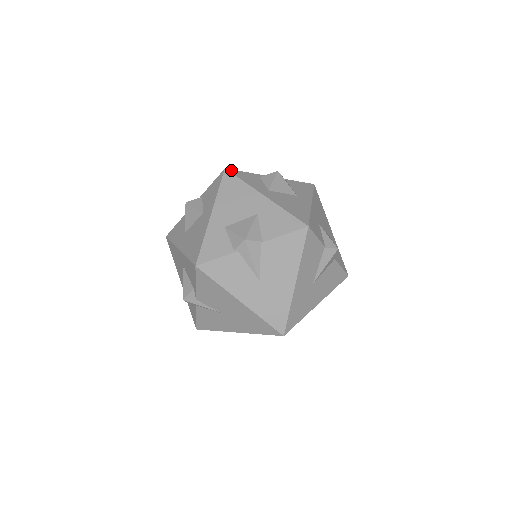
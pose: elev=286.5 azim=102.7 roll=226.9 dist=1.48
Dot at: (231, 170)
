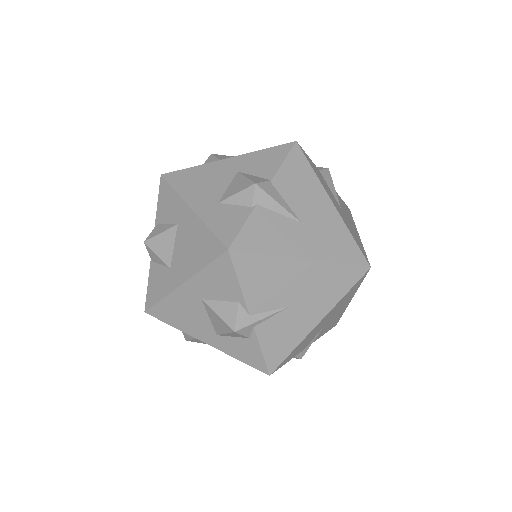
Dot at: (168, 173)
